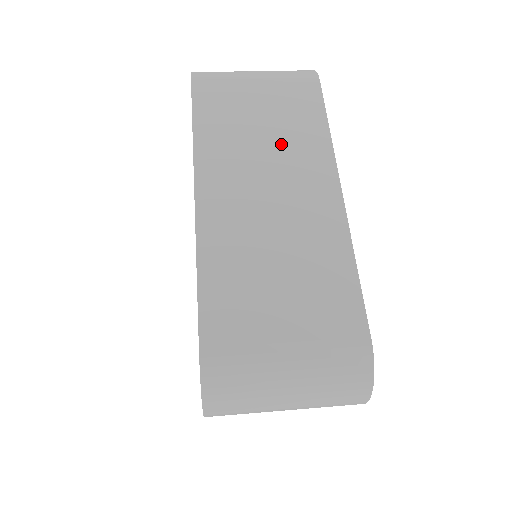
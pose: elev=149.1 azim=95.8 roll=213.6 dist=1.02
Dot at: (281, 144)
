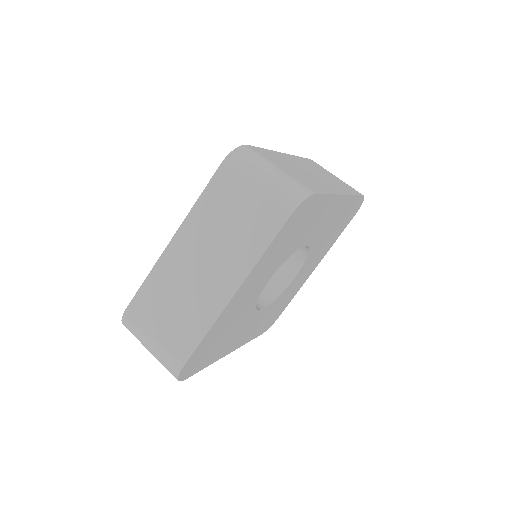
Dot at: (232, 242)
